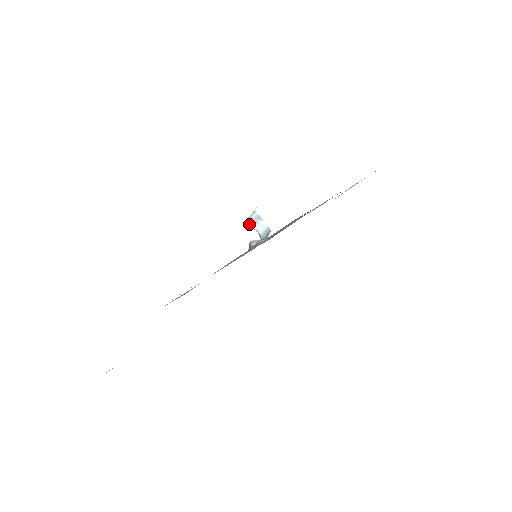
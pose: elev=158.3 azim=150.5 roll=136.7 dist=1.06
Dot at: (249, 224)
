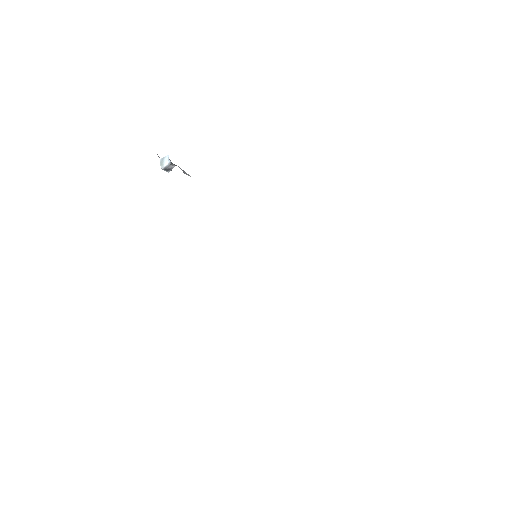
Dot at: (162, 166)
